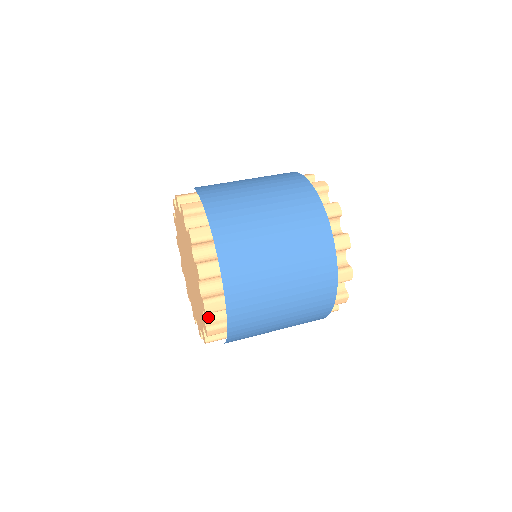
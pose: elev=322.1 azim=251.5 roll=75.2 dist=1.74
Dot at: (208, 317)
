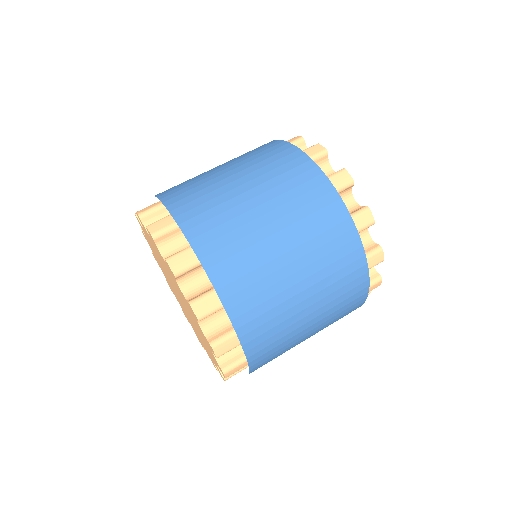
Dot at: occluded
